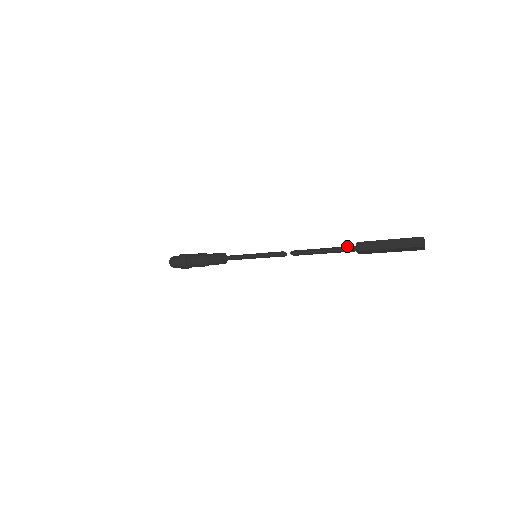
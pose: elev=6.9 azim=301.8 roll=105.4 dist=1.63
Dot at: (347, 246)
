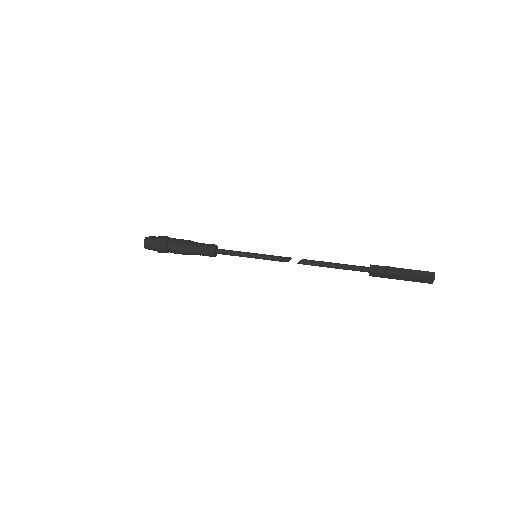
Dot at: (359, 270)
